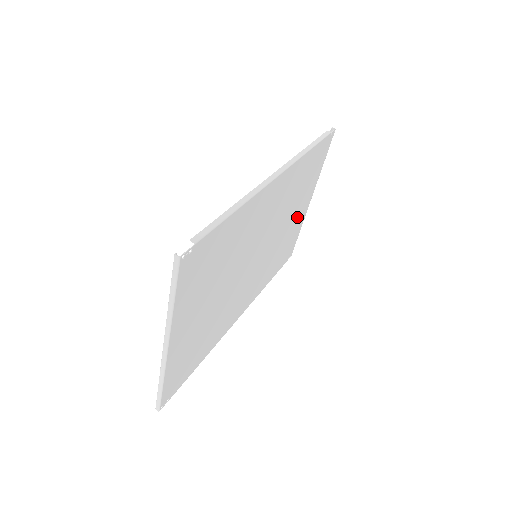
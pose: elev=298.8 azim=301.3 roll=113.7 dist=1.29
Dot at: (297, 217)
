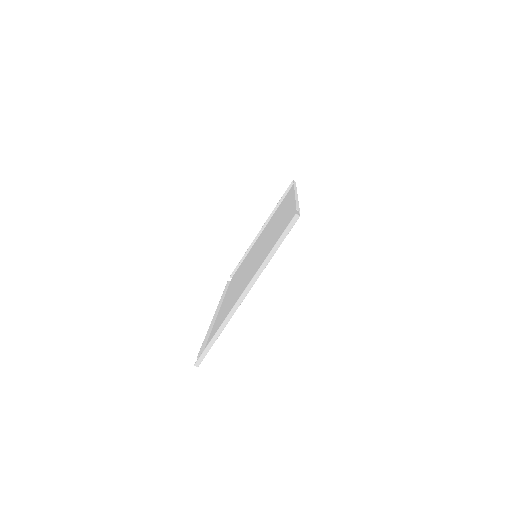
Dot at: occluded
